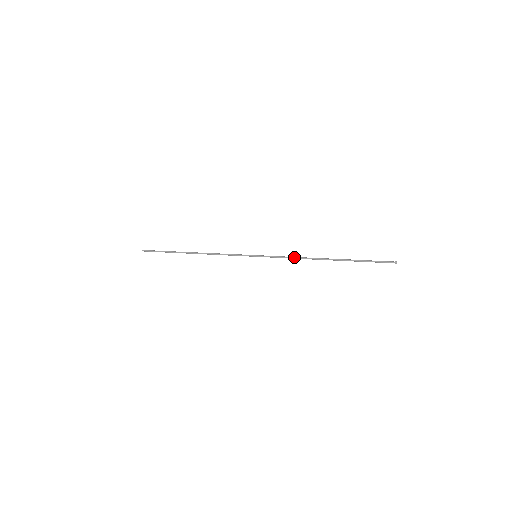
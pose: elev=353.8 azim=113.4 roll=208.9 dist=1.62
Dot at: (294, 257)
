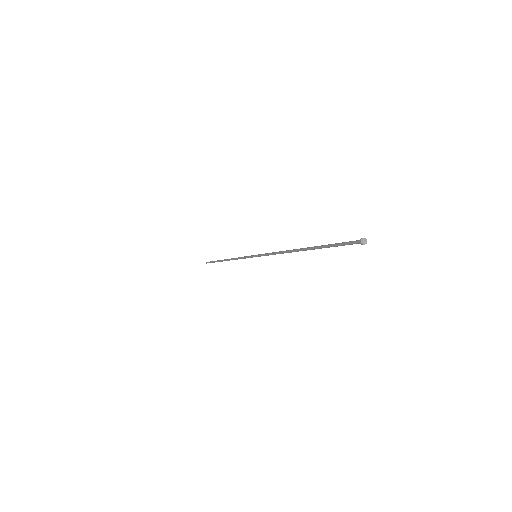
Dot at: occluded
